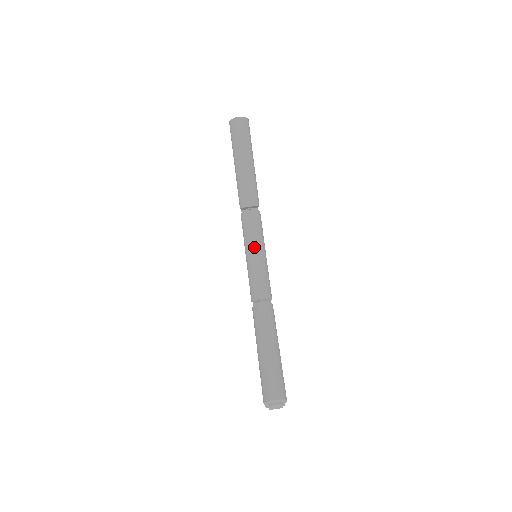
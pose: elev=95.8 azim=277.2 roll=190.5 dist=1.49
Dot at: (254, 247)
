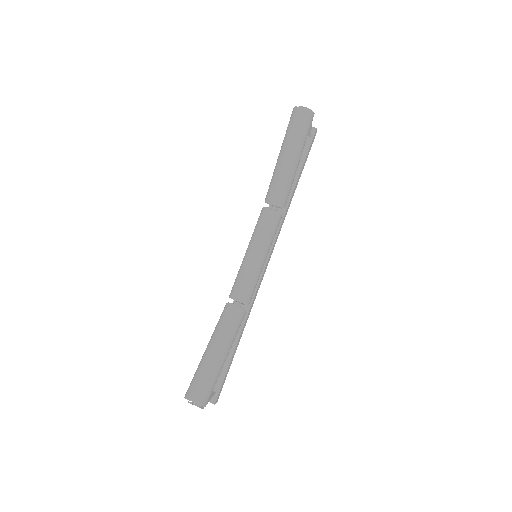
Dot at: (255, 248)
